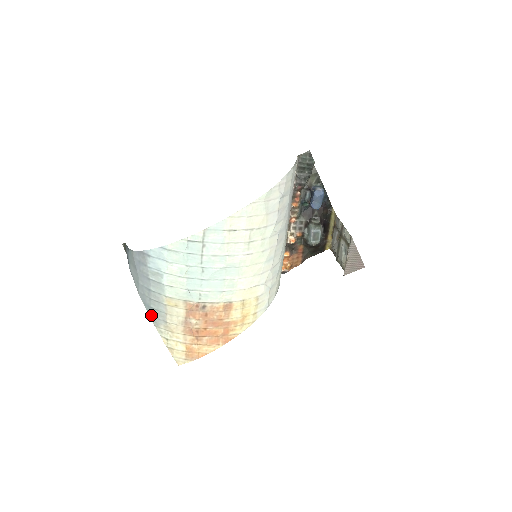
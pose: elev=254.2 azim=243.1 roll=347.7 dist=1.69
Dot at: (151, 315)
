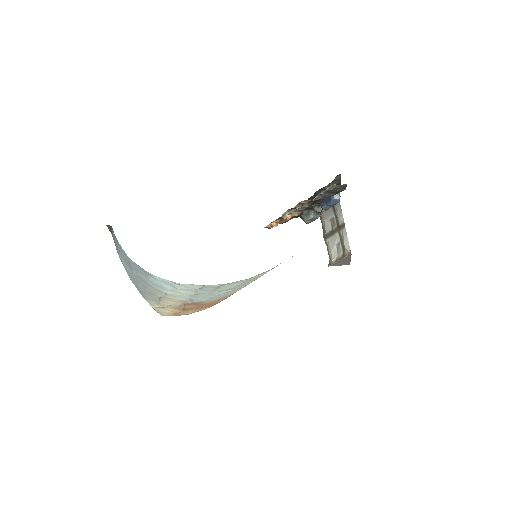
Dot at: (142, 294)
